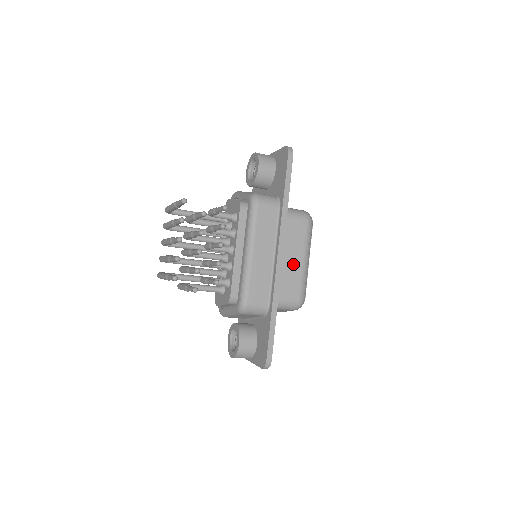
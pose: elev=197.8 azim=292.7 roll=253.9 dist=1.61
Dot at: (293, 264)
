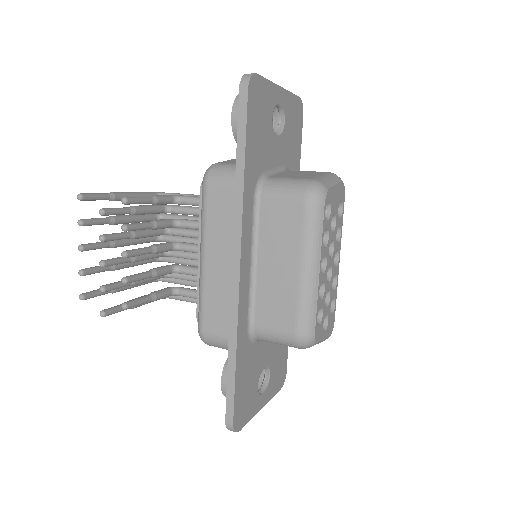
Dot at: (282, 275)
